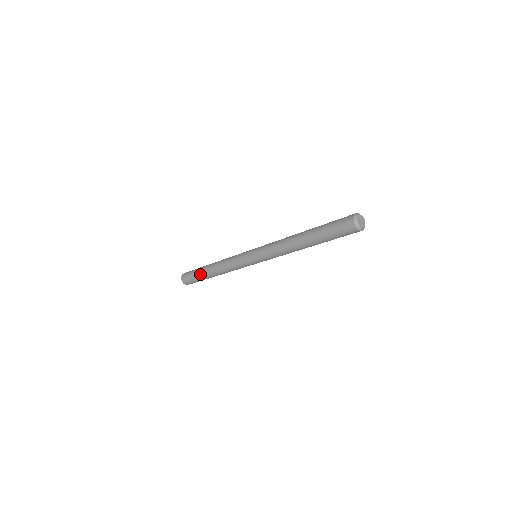
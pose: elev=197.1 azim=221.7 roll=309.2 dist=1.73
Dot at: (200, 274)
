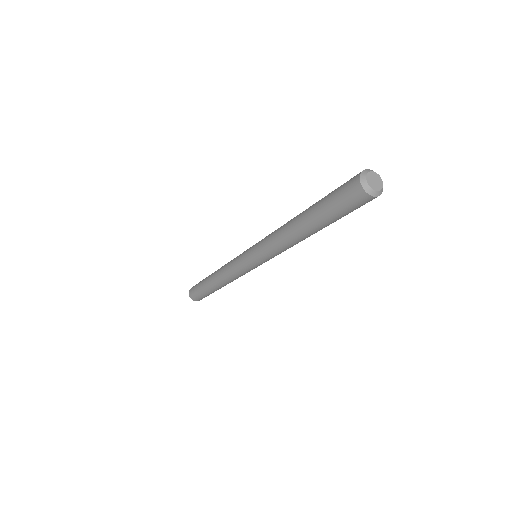
Dot at: (204, 286)
